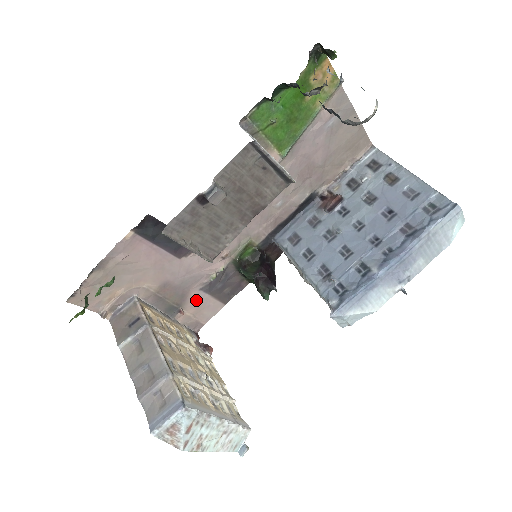
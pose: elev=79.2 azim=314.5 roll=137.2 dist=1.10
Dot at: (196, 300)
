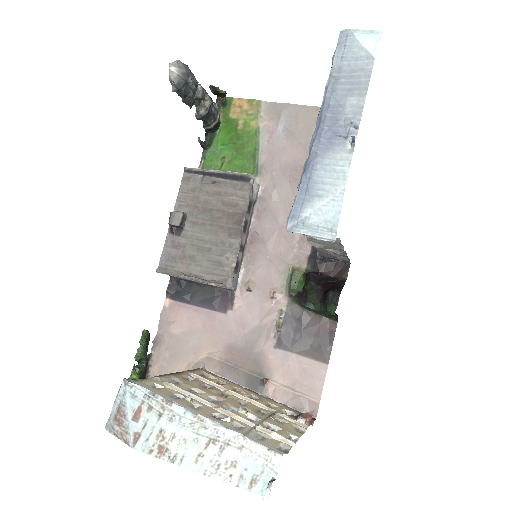
Dot at: (280, 364)
